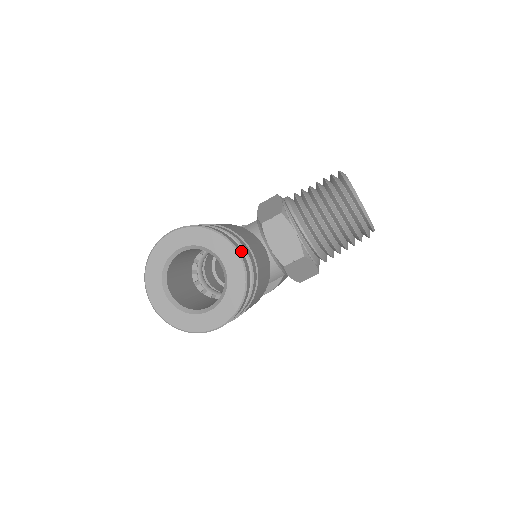
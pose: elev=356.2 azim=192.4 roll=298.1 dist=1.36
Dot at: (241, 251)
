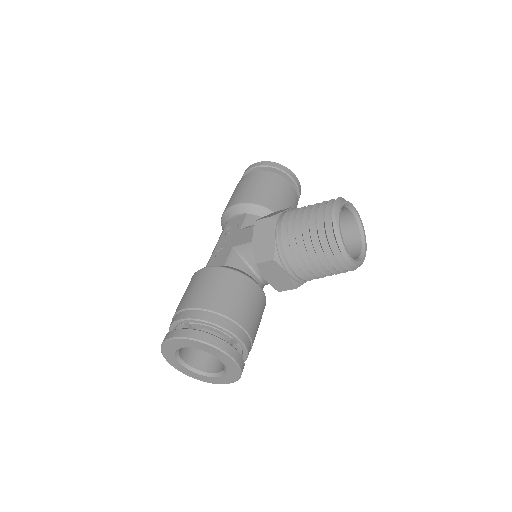
Dot at: (234, 351)
